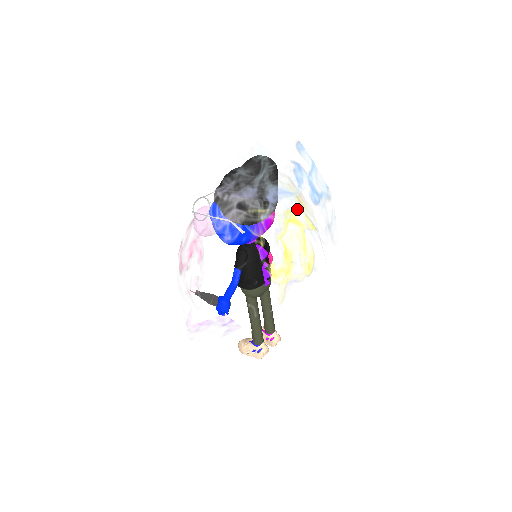
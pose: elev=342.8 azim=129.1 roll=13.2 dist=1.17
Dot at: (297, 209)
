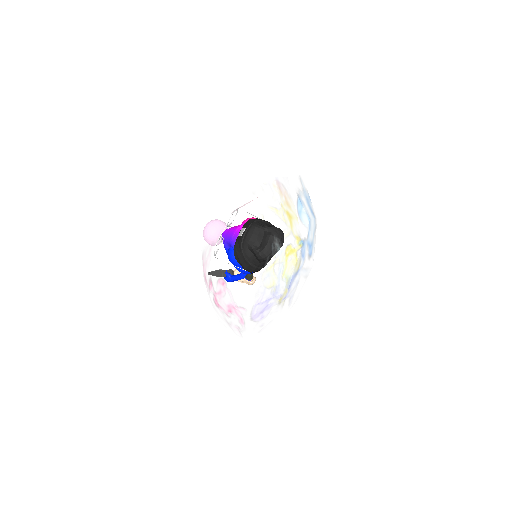
Dot at: (302, 275)
